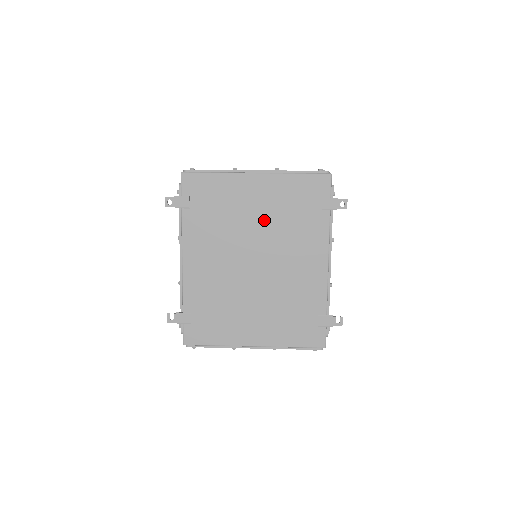
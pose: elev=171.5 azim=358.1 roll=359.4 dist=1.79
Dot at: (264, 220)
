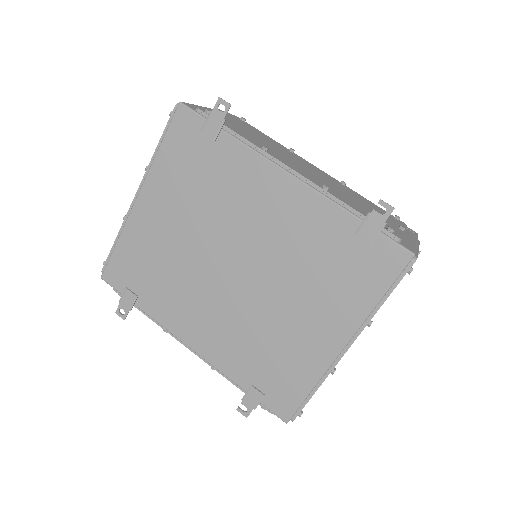
Dot at: (191, 223)
